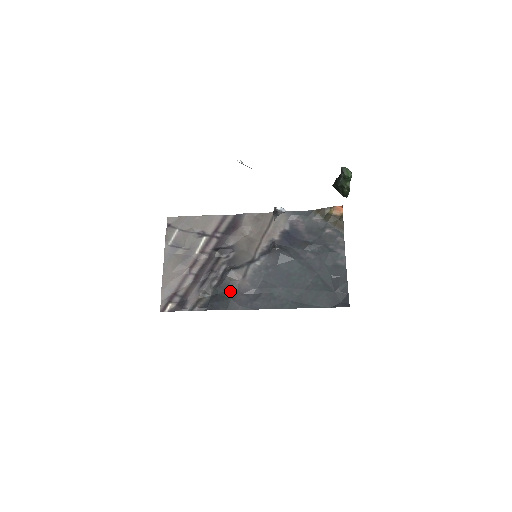
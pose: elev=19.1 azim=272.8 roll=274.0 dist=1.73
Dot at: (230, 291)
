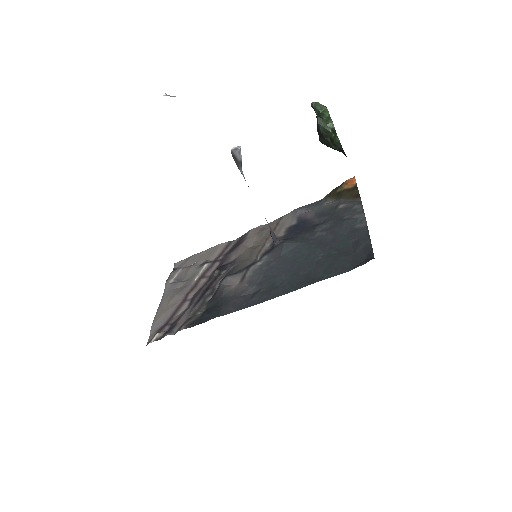
Dot at: (224, 298)
